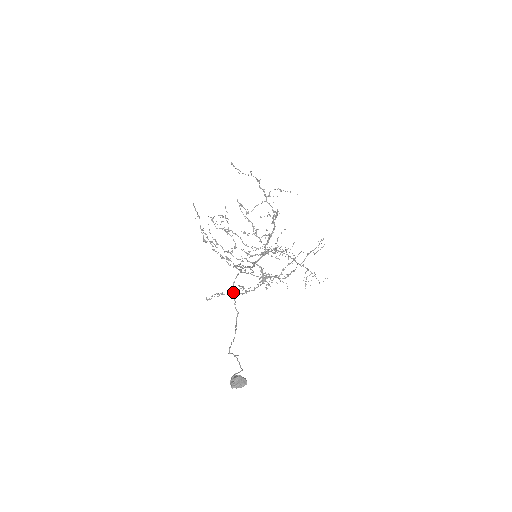
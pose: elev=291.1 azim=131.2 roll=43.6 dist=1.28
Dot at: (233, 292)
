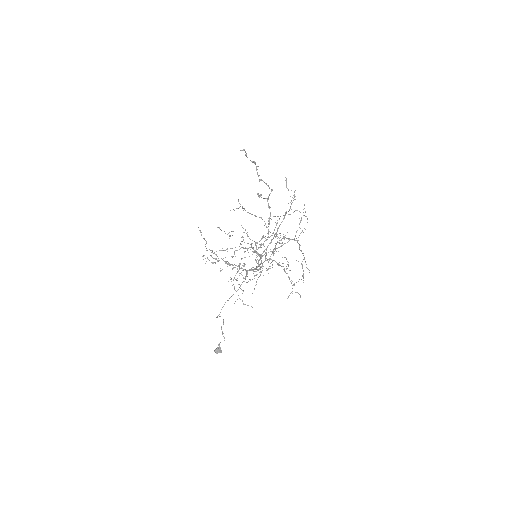
Dot at: (217, 317)
